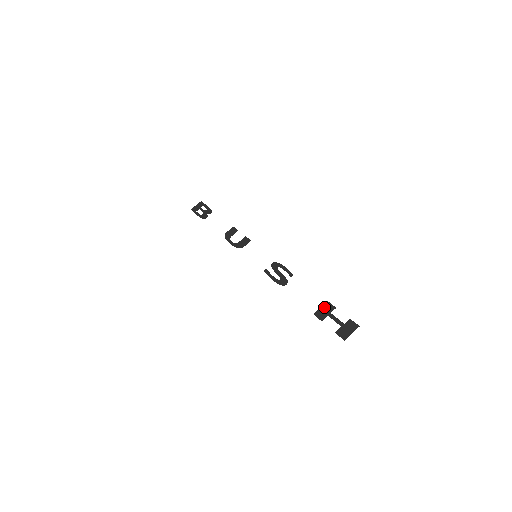
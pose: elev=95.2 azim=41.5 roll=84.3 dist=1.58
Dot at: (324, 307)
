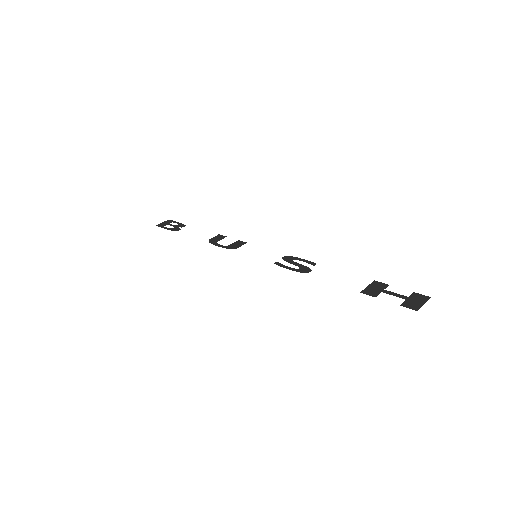
Dot at: (372, 285)
